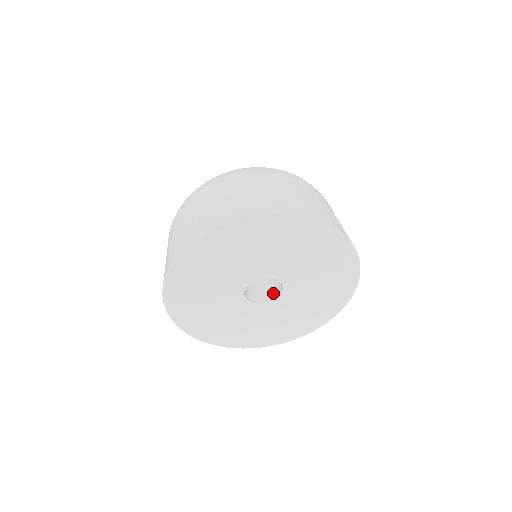
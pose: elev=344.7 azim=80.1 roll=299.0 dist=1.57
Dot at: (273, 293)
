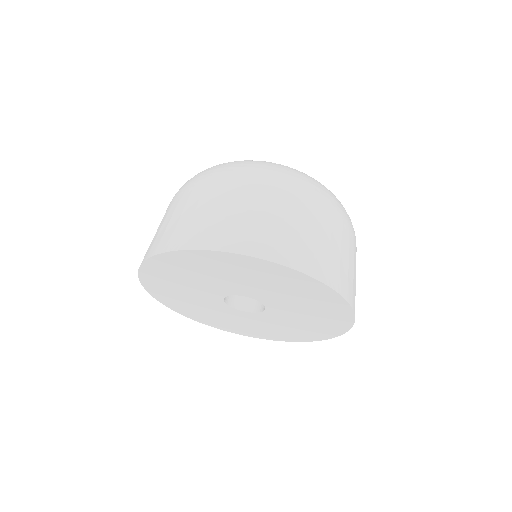
Dot at: occluded
